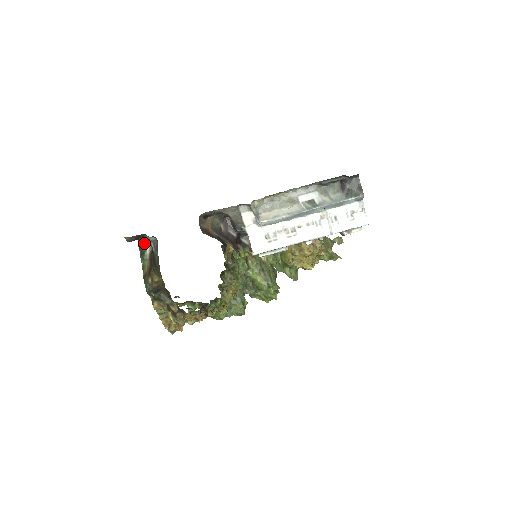
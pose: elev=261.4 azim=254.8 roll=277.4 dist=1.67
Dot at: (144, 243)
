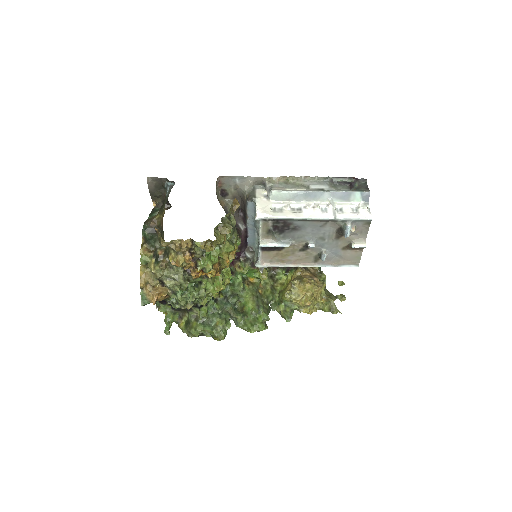
Dot at: (158, 207)
